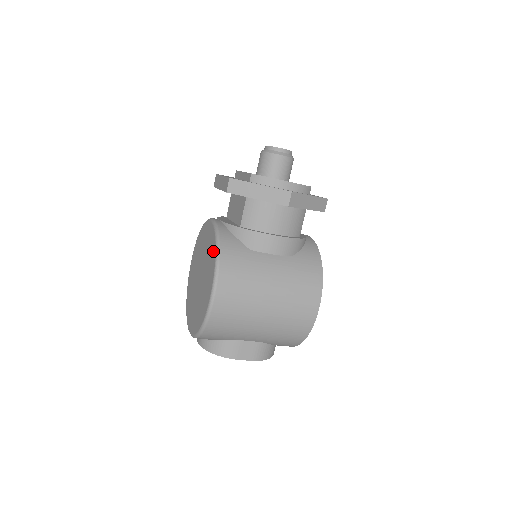
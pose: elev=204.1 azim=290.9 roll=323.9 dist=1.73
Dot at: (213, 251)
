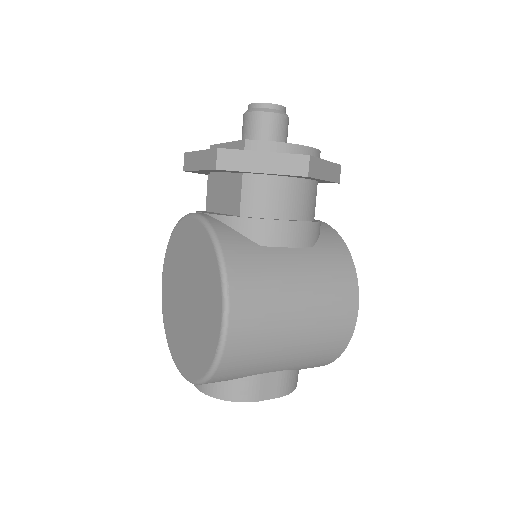
Dot at: (210, 256)
